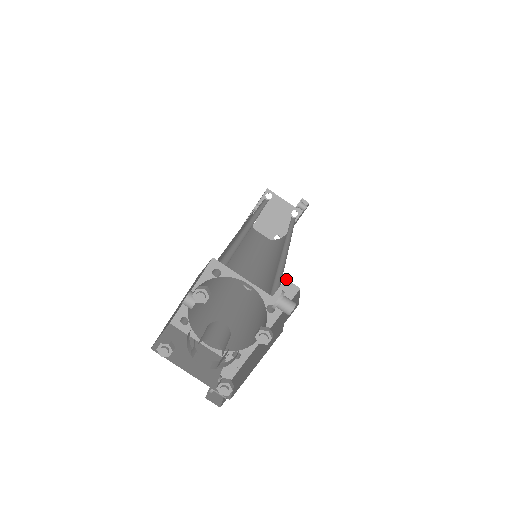
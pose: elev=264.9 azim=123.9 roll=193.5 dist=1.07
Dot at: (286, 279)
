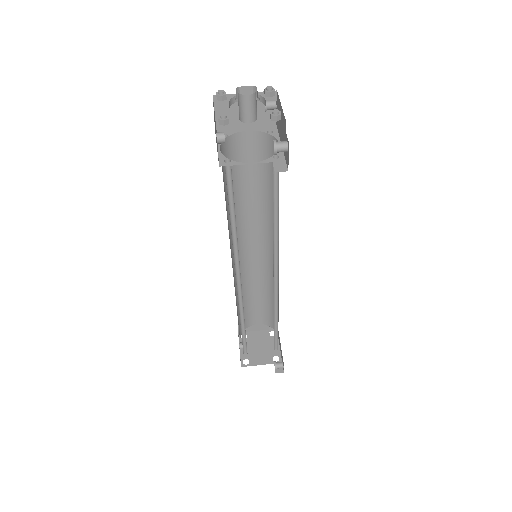
Dot at: occluded
